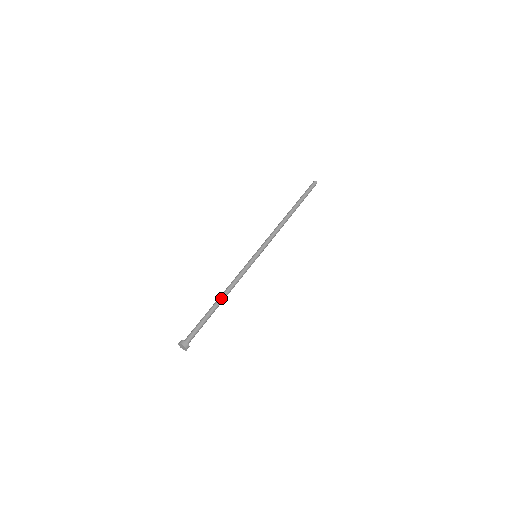
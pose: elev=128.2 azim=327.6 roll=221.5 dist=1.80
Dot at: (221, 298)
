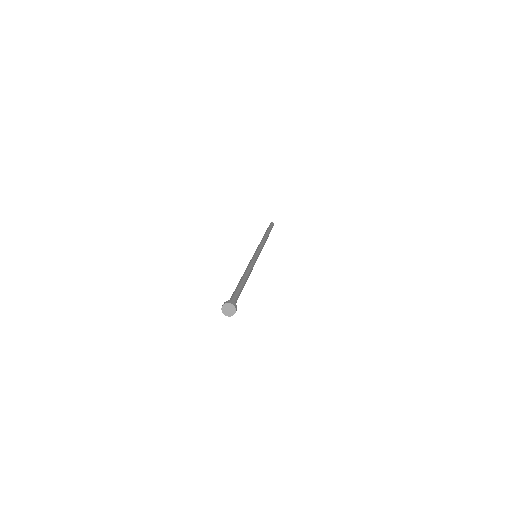
Dot at: (242, 277)
